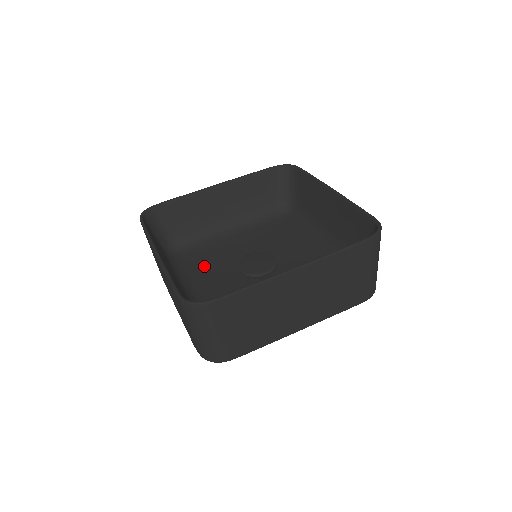
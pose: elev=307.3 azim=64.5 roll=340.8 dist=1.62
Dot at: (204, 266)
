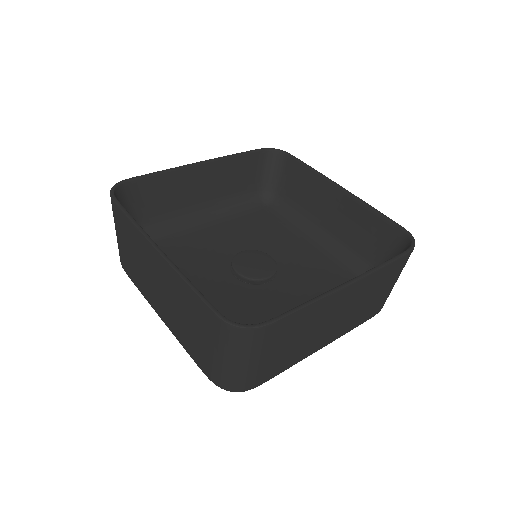
Dot at: (188, 263)
